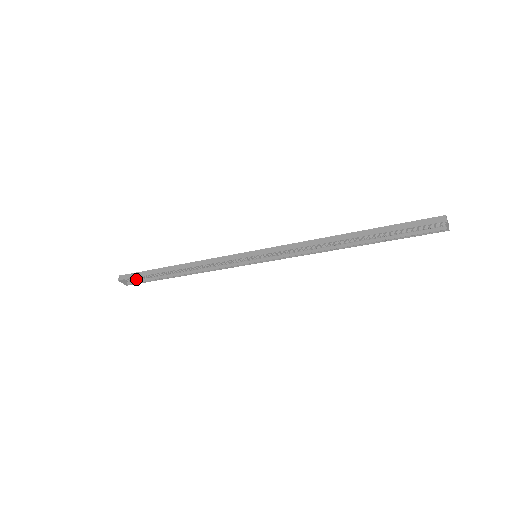
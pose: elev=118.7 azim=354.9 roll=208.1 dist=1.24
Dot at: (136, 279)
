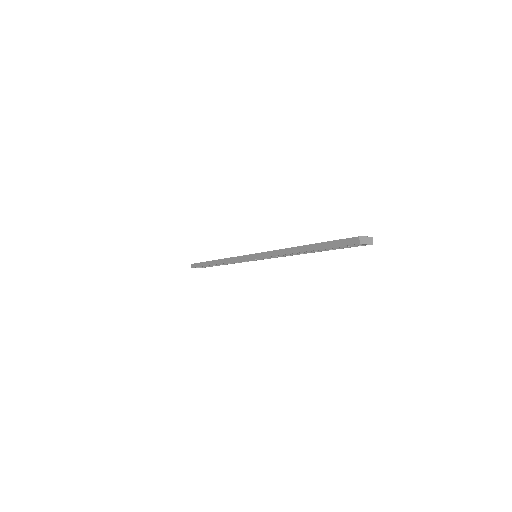
Dot at: occluded
